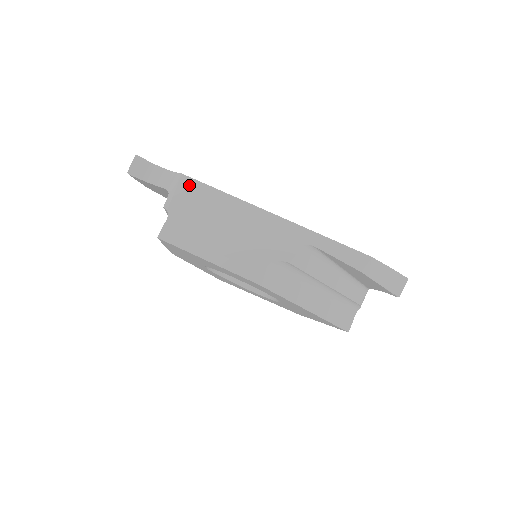
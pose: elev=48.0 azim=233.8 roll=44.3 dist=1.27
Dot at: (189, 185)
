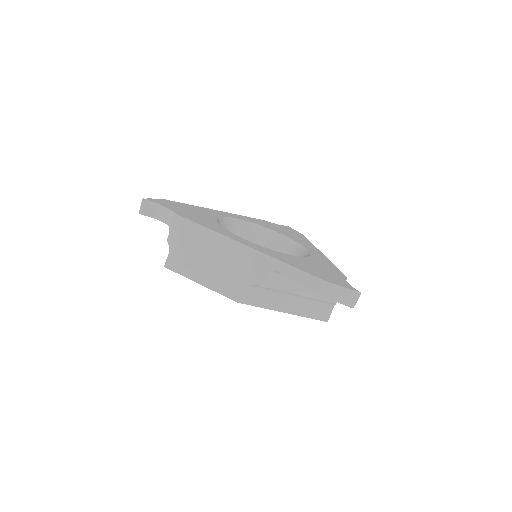
Dot at: (182, 224)
